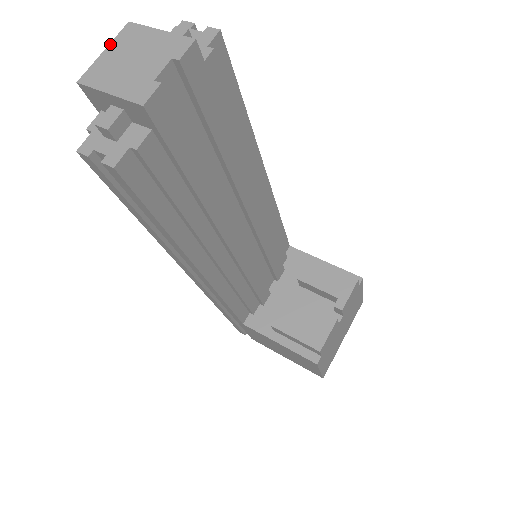
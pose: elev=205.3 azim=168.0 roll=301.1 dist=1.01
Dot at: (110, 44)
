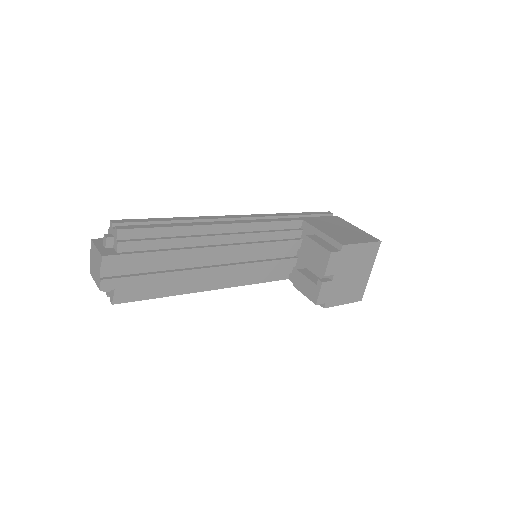
Dot at: (90, 252)
